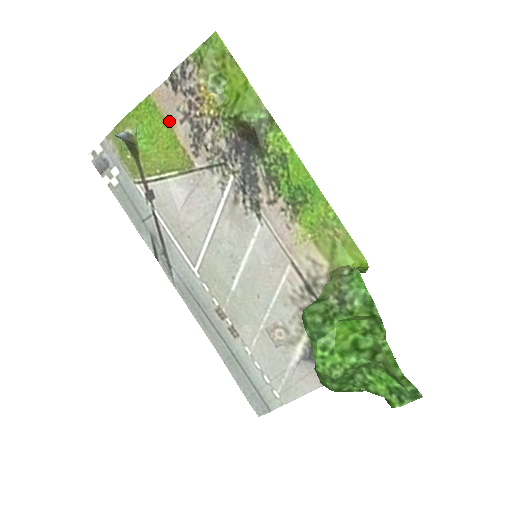
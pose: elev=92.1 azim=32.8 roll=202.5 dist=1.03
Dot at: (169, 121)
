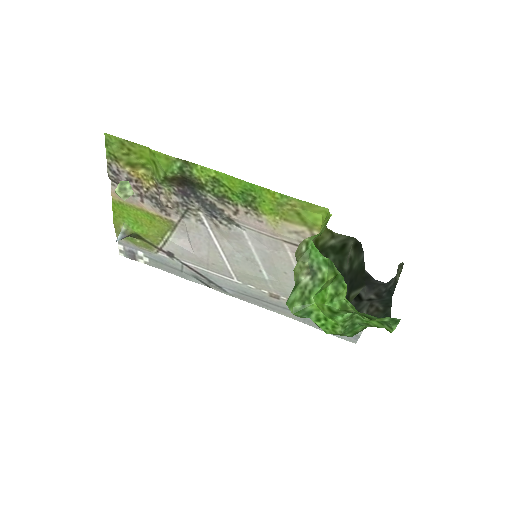
Dot at: (136, 206)
